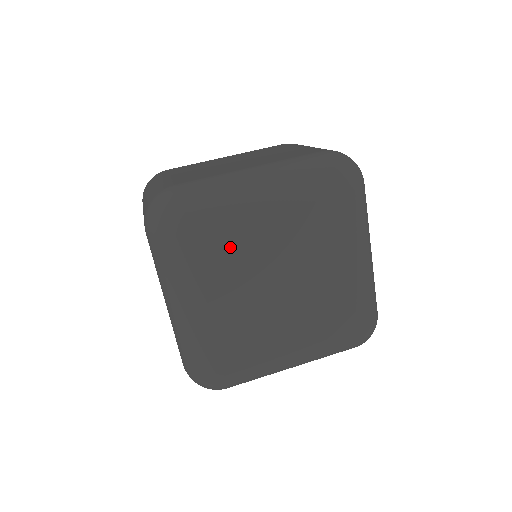
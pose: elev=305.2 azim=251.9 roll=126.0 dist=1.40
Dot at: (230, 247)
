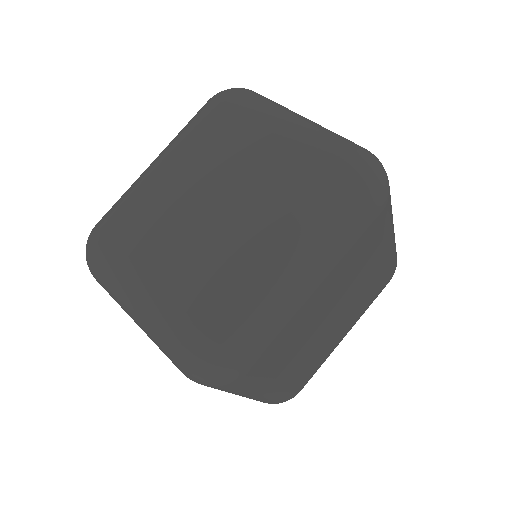
Dot at: (289, 340)
